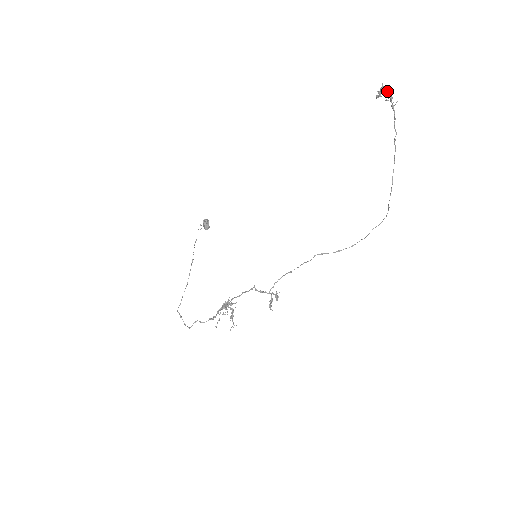
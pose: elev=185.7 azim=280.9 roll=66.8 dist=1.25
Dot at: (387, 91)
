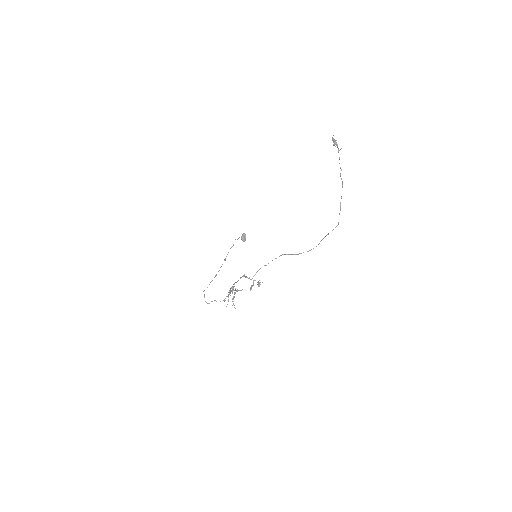
Dot at: (334, 140)
